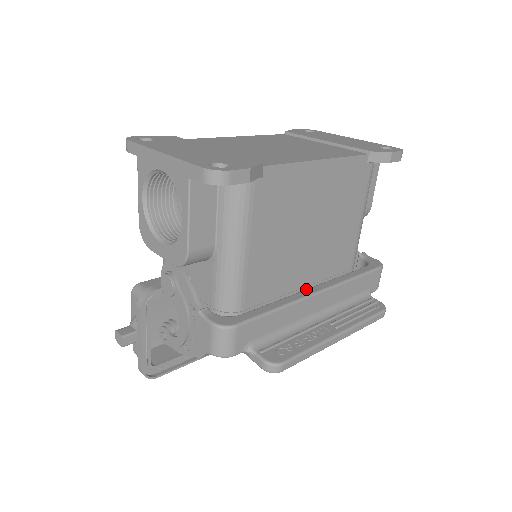
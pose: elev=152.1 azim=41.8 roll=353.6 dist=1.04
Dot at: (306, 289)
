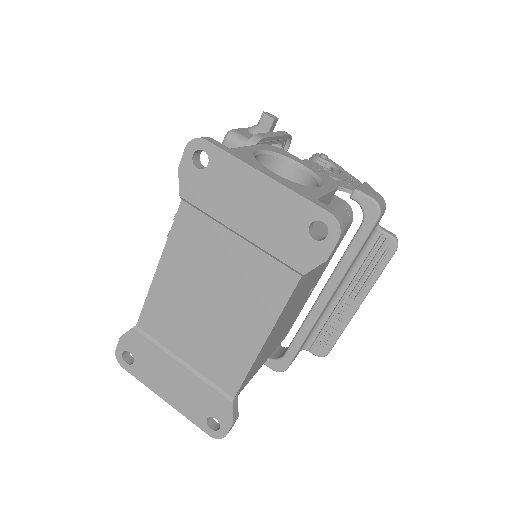
Dot at: (316, 303)
